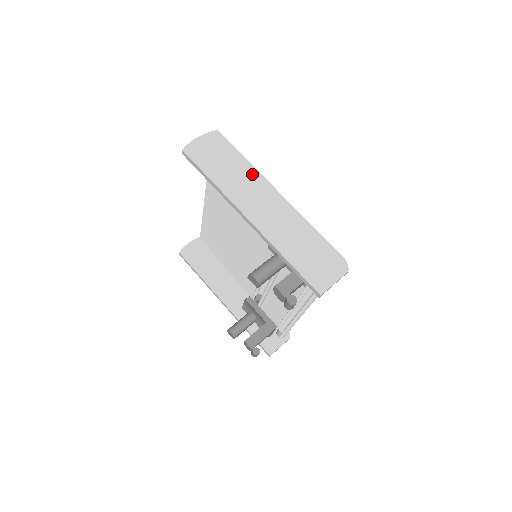
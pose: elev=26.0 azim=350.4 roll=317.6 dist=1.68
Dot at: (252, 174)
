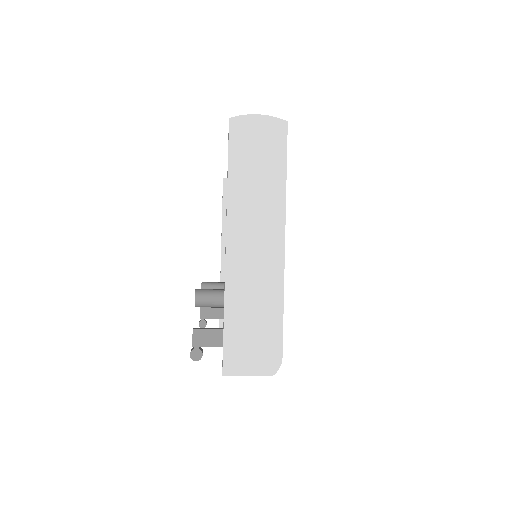
Dot at: (276, 201)
